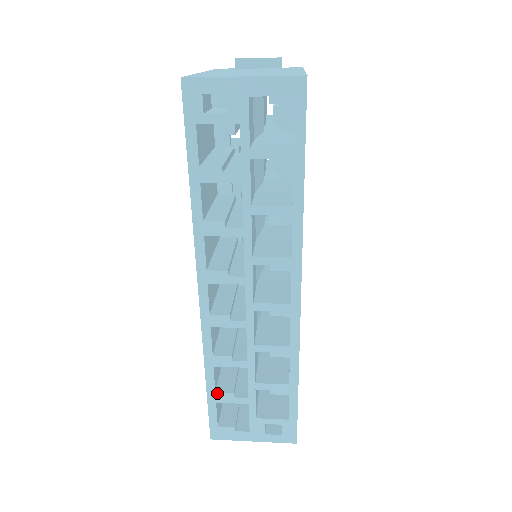
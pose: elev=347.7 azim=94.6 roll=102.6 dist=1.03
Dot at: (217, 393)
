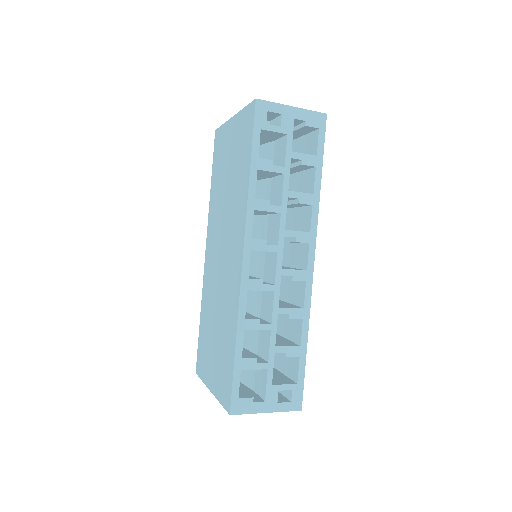
Dot at: (243, 359)
